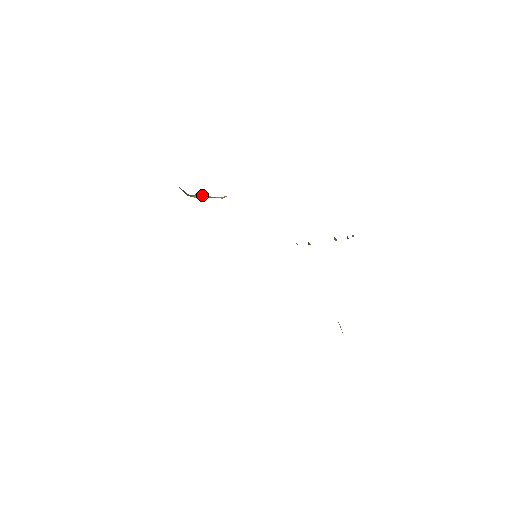
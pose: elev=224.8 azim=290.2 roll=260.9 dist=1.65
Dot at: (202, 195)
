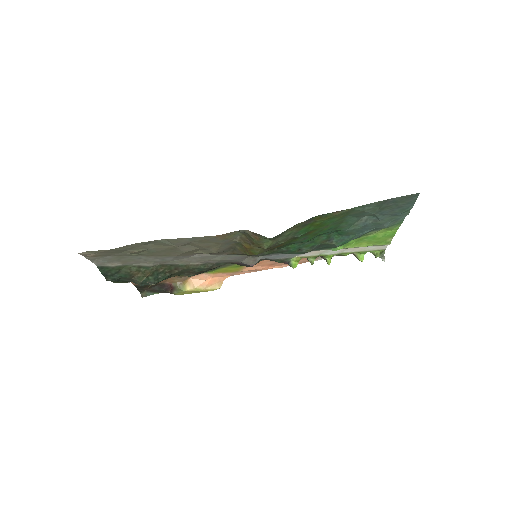
Dot at: (193, 284)
